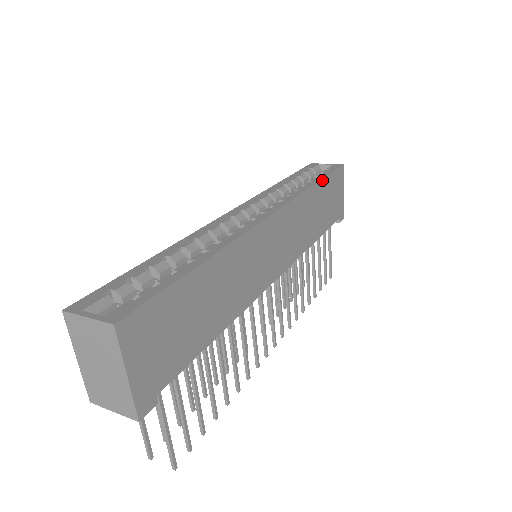
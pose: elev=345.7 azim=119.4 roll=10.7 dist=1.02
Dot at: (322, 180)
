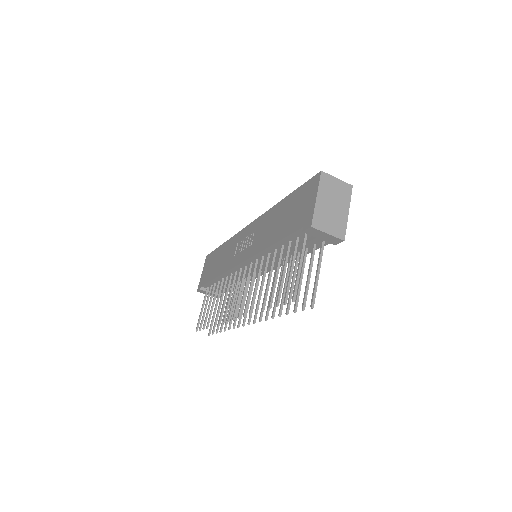
Dot at: occluded
